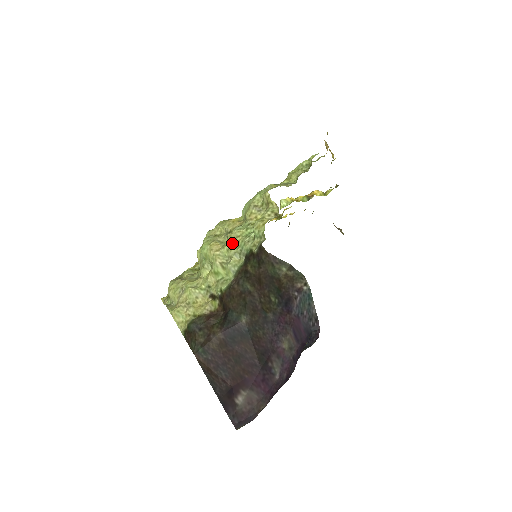
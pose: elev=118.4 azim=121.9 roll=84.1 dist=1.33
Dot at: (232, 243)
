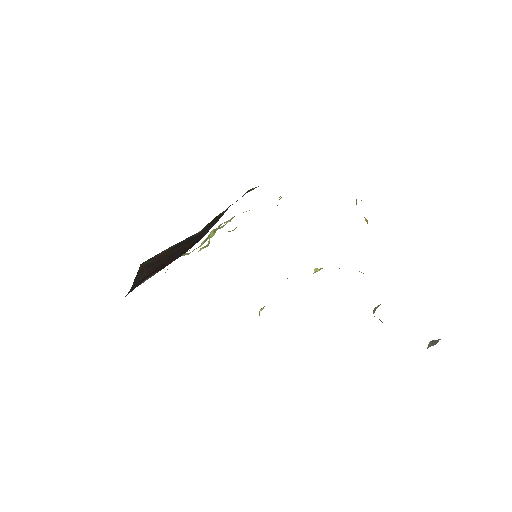
Dot at: occluded
